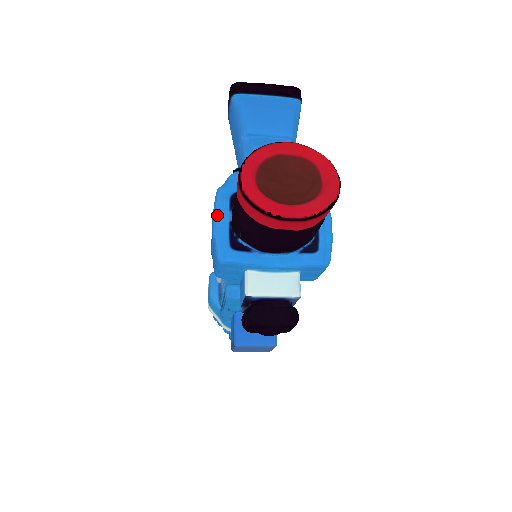
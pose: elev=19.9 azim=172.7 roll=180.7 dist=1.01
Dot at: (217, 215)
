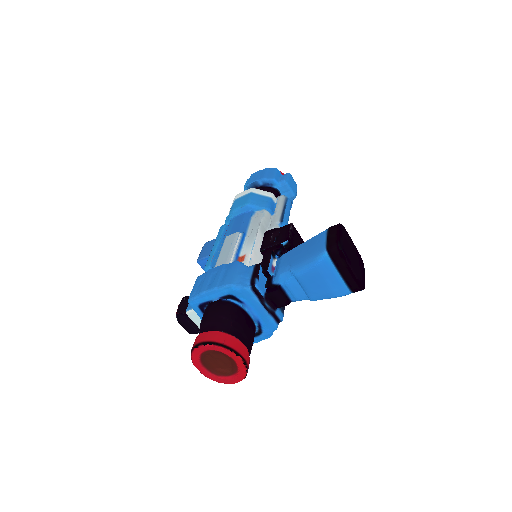
Dot at: (212, 292)
